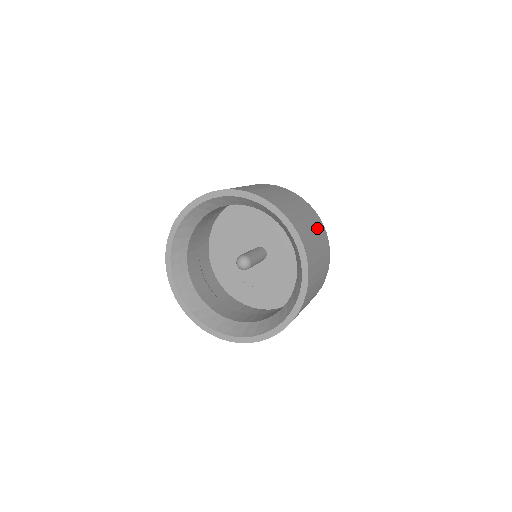
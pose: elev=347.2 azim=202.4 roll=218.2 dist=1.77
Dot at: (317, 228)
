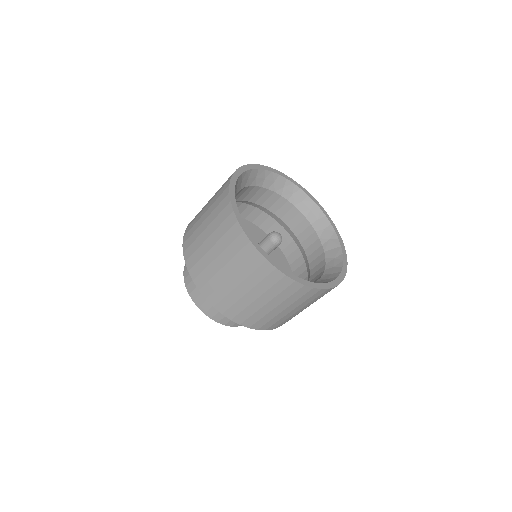
Dot at: occluded
